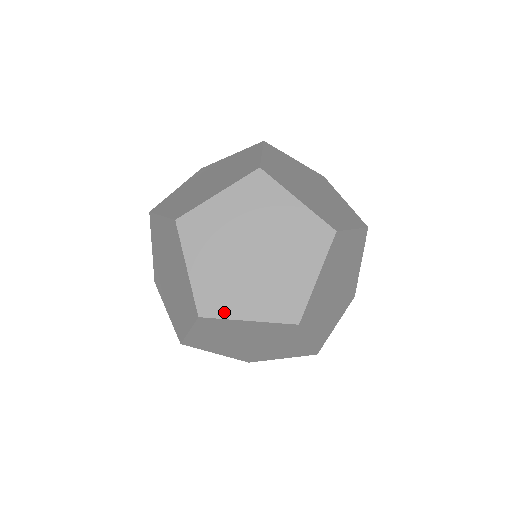
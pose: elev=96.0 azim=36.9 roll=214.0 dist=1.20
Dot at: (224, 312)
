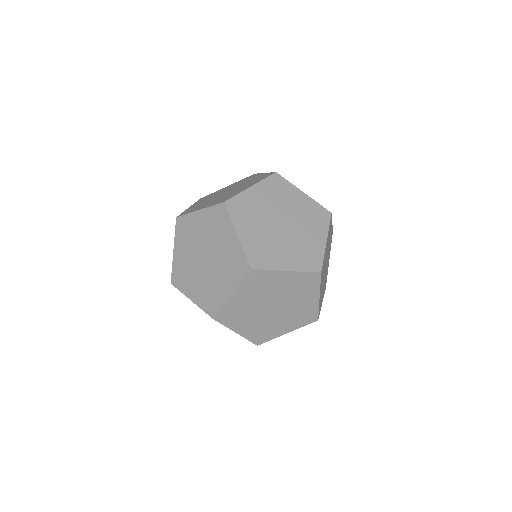
Dot at: (269, 265)
